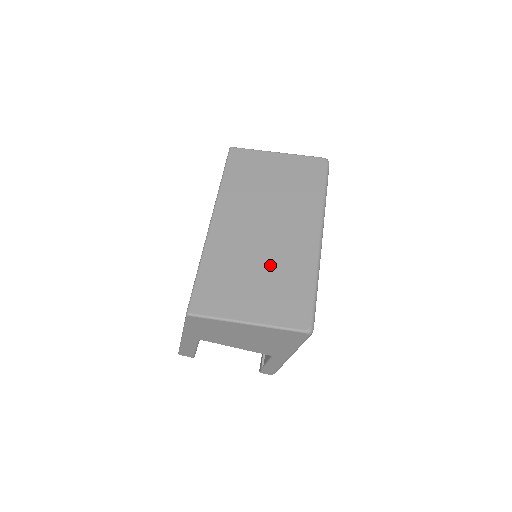
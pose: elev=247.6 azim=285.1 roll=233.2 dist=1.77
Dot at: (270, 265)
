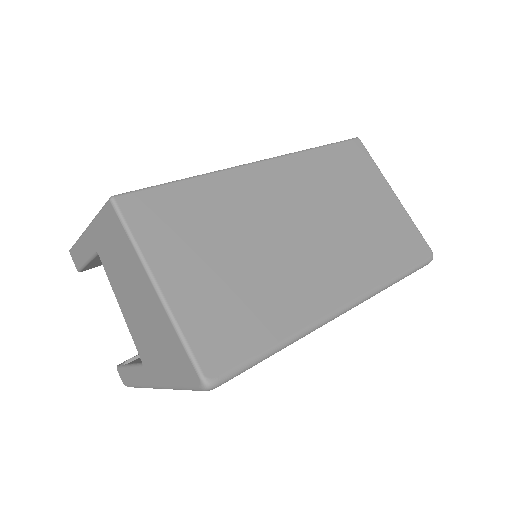
Dot at: (260, 267)
